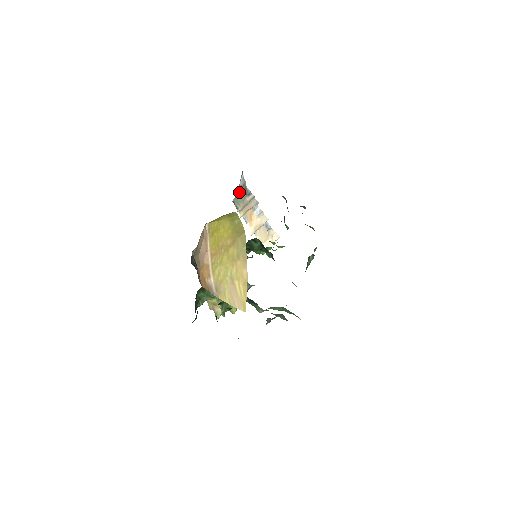
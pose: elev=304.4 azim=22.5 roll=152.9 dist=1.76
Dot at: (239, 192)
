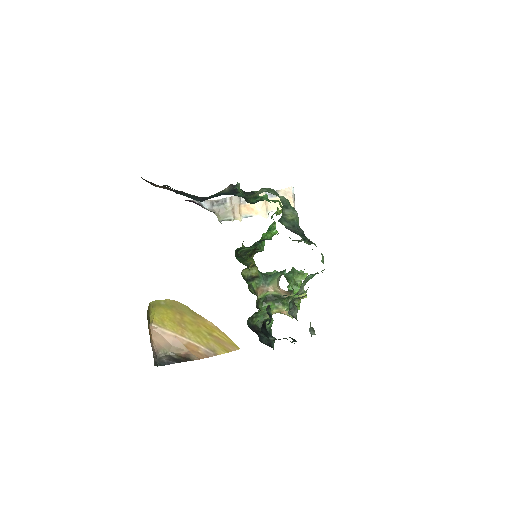
Dot at: (216, 211)
